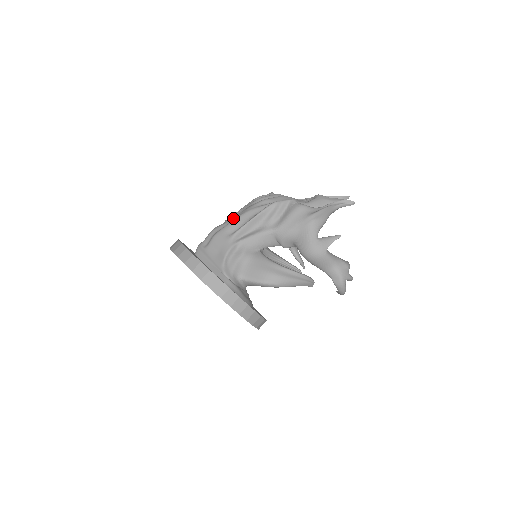
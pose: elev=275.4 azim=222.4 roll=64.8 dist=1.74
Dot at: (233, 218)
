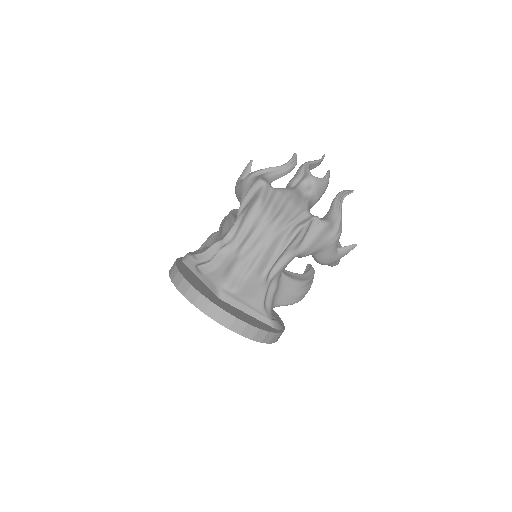
Dot at: (255, 250)
